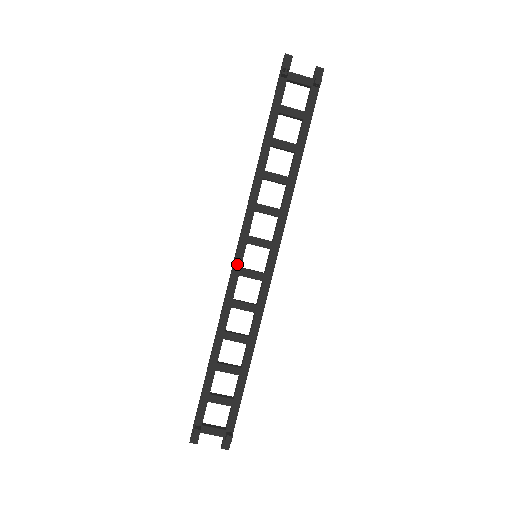
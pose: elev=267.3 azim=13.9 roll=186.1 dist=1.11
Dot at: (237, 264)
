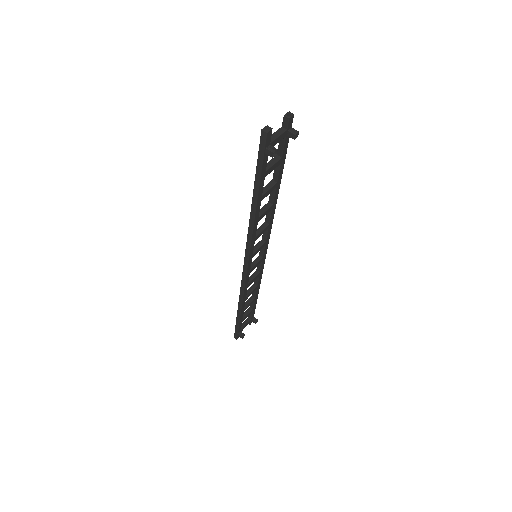
Dot at: (248, 271)
